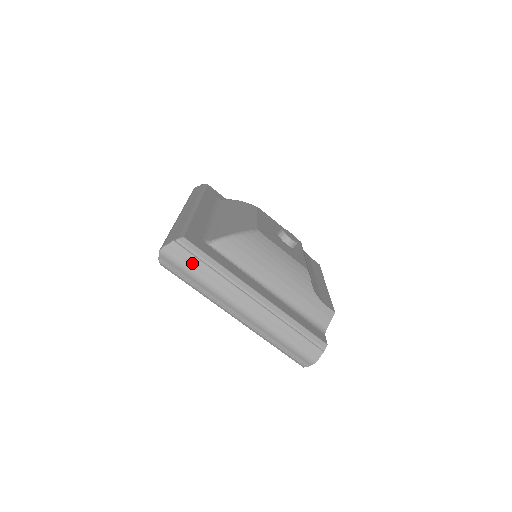
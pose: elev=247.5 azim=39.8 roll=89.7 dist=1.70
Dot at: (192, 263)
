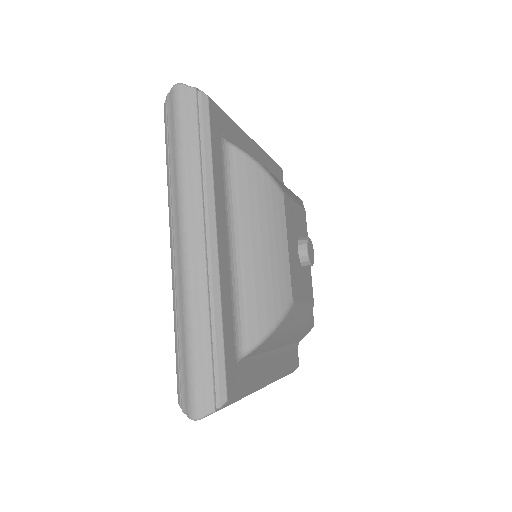
Dot at: occluded
